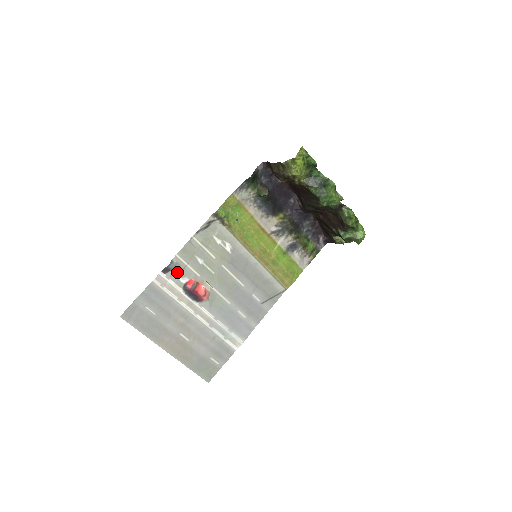
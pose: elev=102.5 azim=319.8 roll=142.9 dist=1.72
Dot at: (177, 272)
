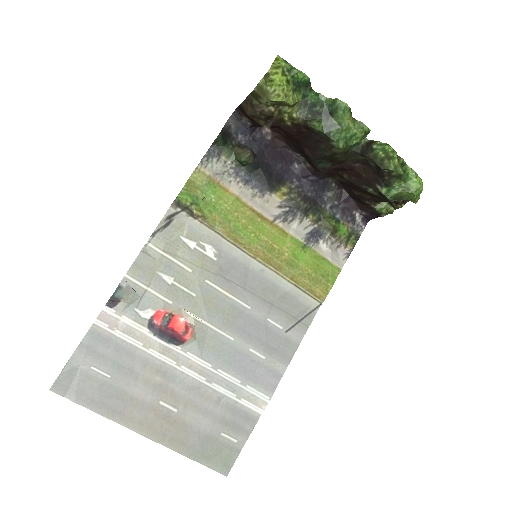
Dot at: (132, 302)
